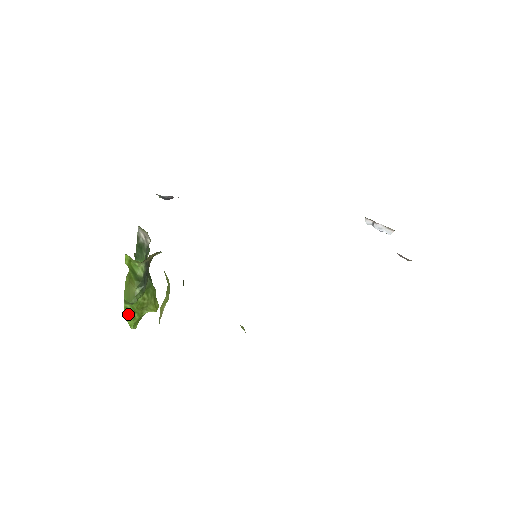
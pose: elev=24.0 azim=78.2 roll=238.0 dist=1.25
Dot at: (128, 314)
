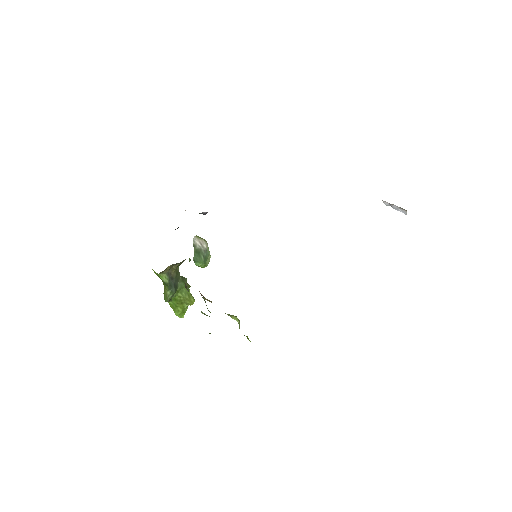
Dot at: (173, 308)
